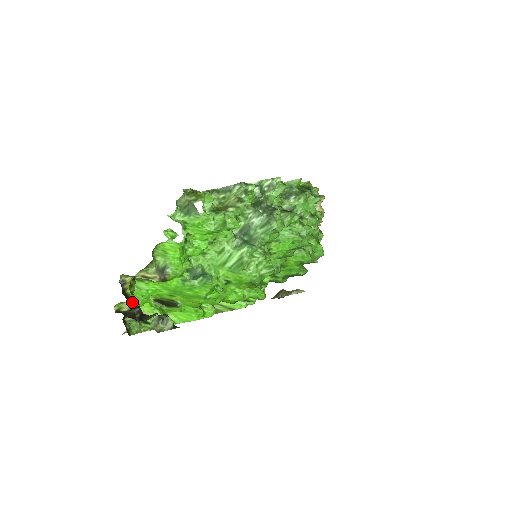
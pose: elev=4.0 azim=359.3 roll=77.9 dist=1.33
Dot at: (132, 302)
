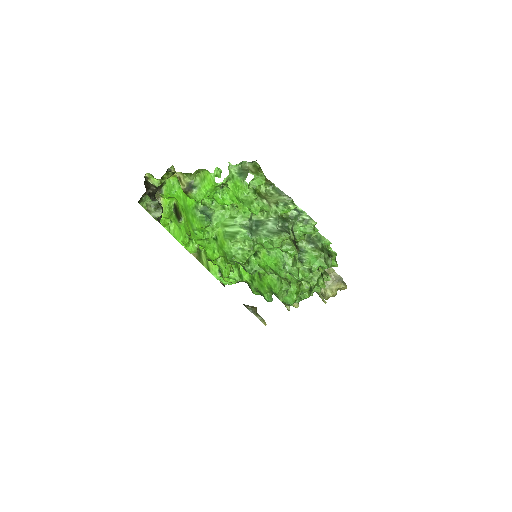
Dot at: (158, 183)
